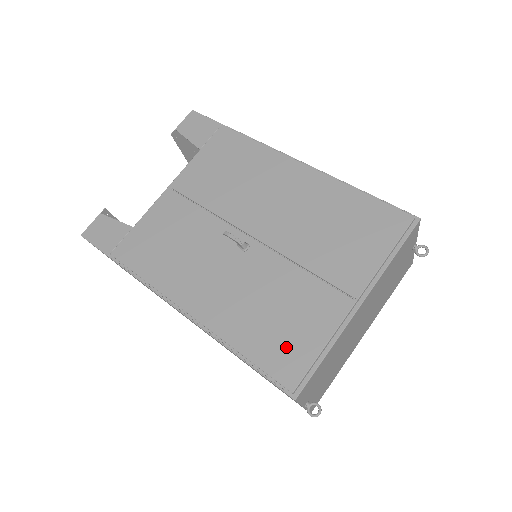
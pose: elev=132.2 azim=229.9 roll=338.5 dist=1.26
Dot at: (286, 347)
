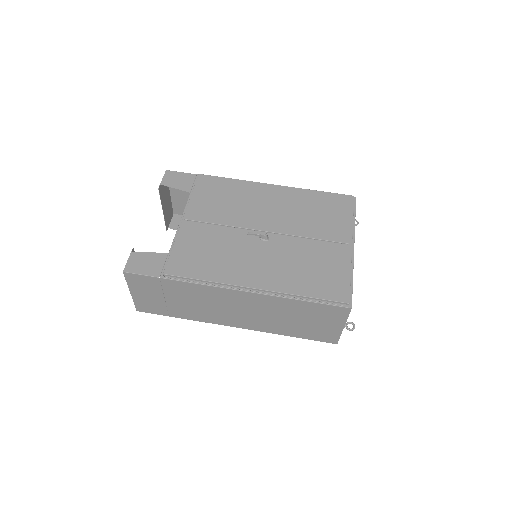
Dot at: (330, 282)
